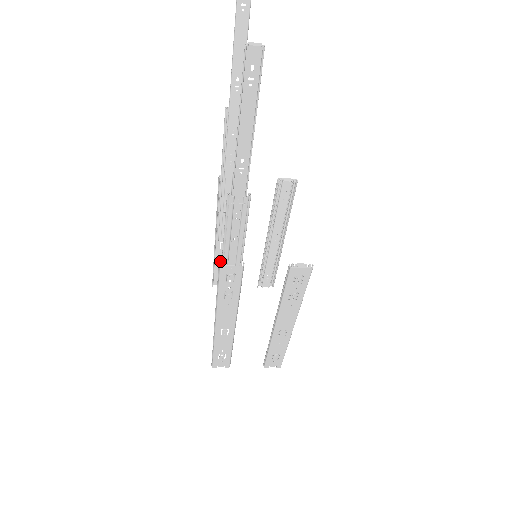
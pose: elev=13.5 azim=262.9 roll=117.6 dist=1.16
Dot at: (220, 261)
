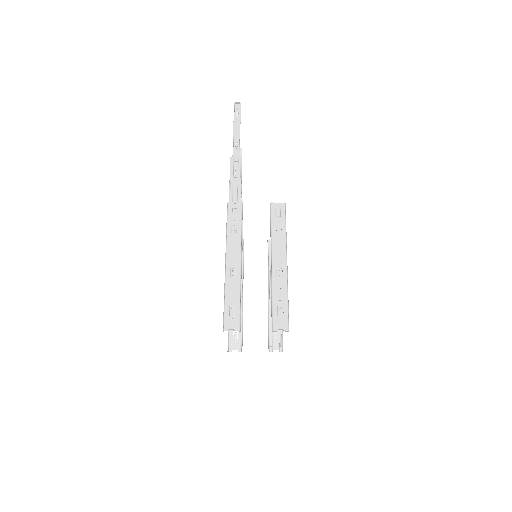
Dot at: occluded
